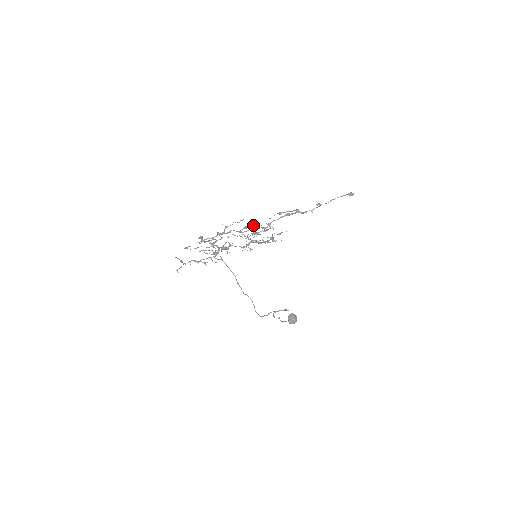
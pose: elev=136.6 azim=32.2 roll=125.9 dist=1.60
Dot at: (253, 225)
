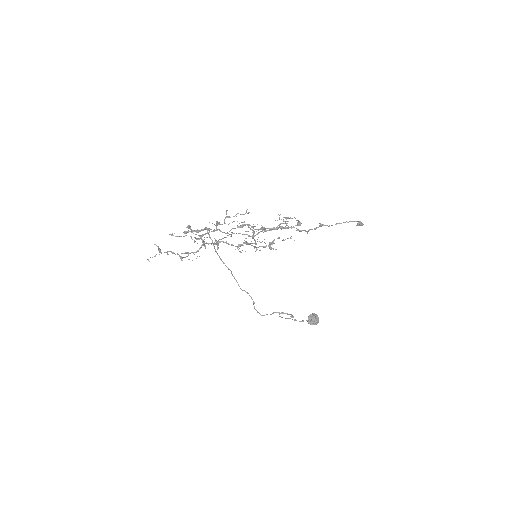
Dot at: (250, 225)
